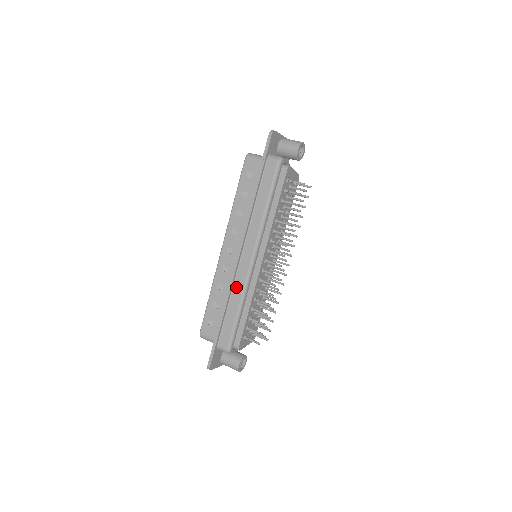
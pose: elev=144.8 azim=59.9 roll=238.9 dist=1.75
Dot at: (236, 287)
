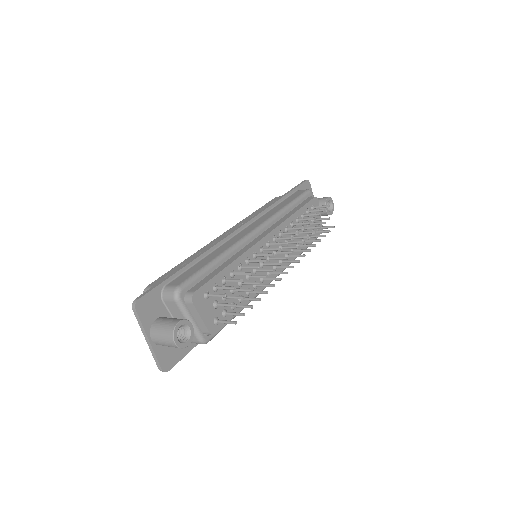
Dot at: (224, 245)
